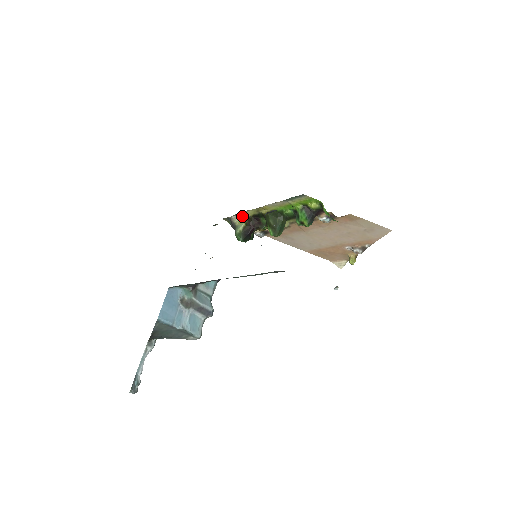
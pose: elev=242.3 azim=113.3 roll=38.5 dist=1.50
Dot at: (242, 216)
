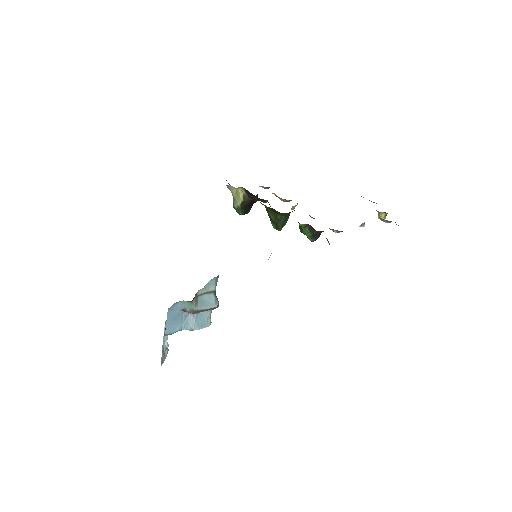
Dot at: (238, 188)
